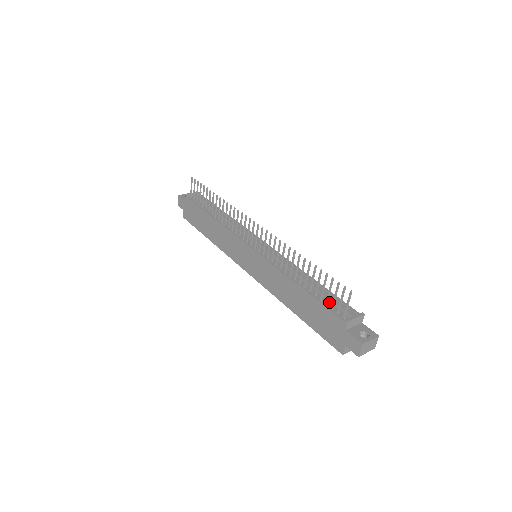
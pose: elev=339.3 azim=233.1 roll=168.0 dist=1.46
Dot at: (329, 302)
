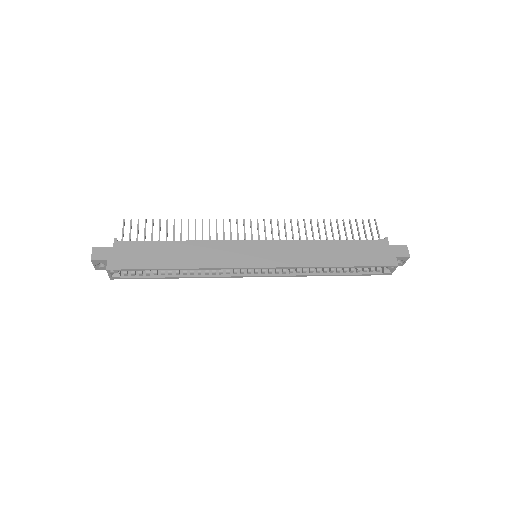
Dot at: occluded
